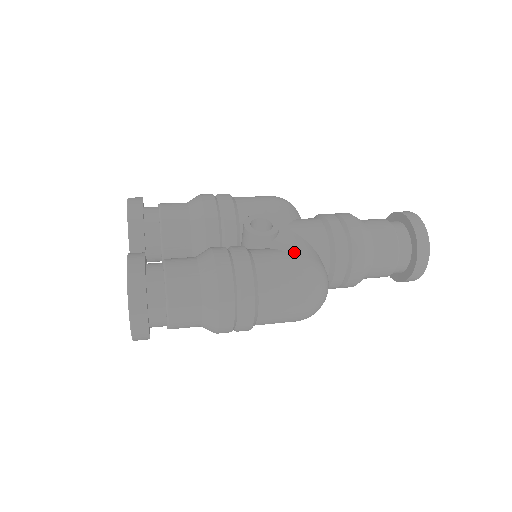
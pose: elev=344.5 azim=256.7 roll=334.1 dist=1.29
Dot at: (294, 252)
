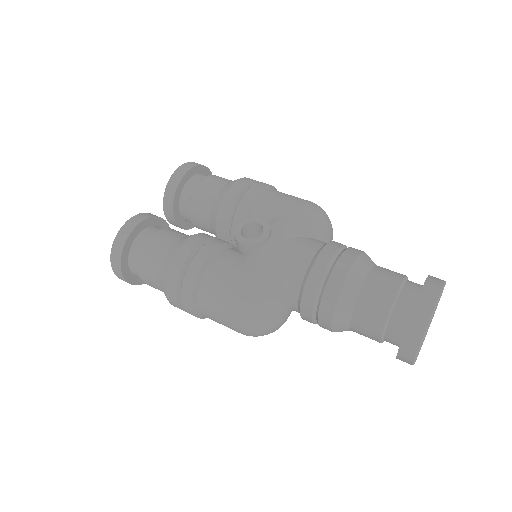
Dot at: (252, 271)
